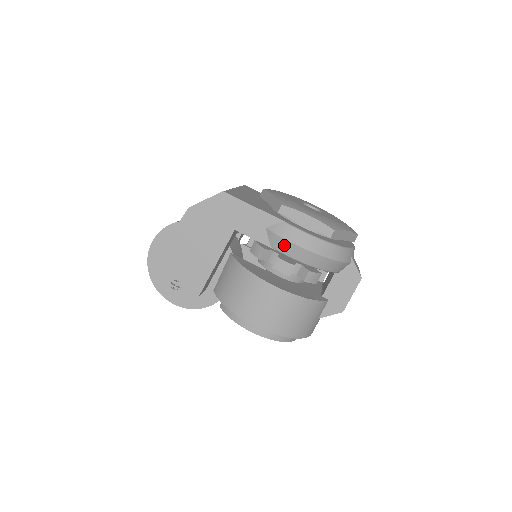
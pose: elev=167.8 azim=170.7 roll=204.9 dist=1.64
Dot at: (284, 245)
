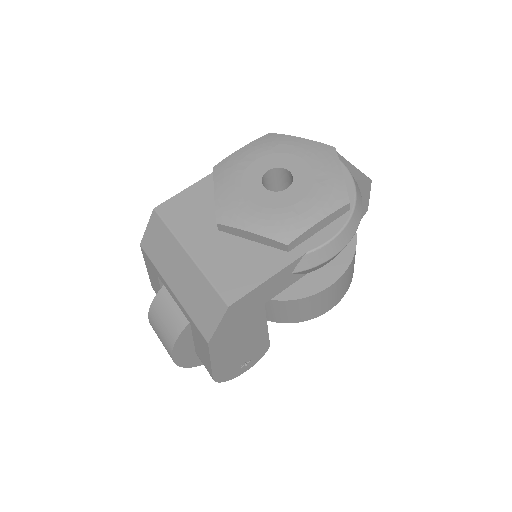
Dot at: (321, 266)
